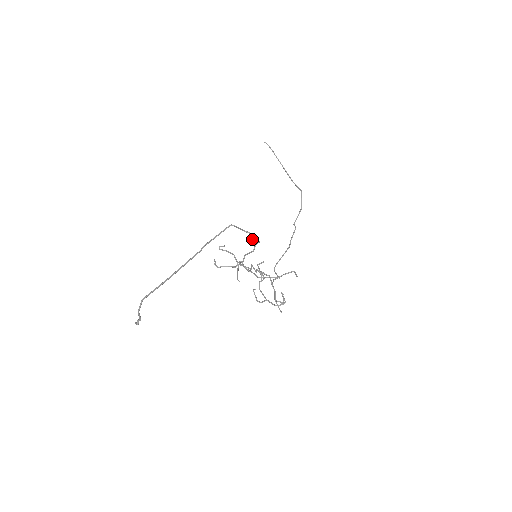
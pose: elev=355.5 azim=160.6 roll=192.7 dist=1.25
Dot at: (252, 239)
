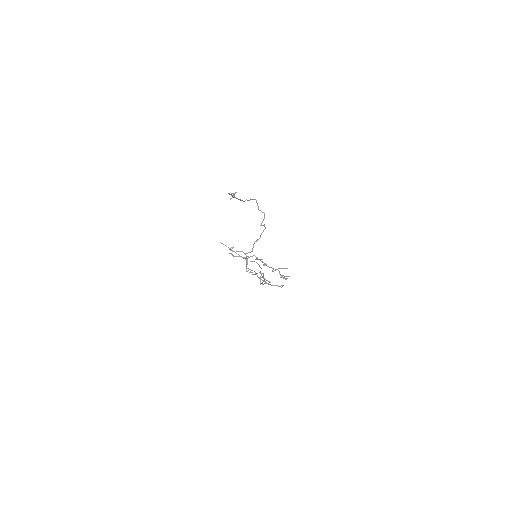
Dot at: occluded
